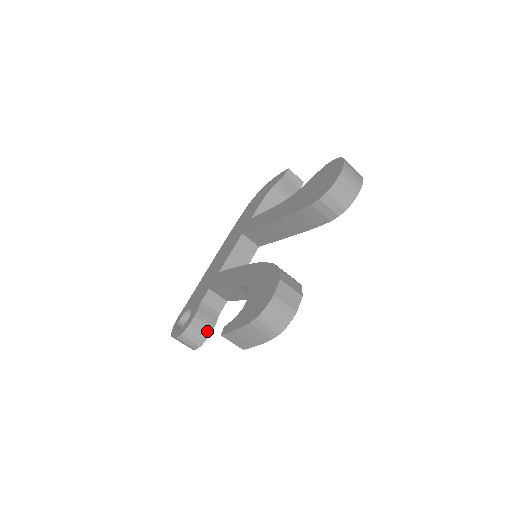
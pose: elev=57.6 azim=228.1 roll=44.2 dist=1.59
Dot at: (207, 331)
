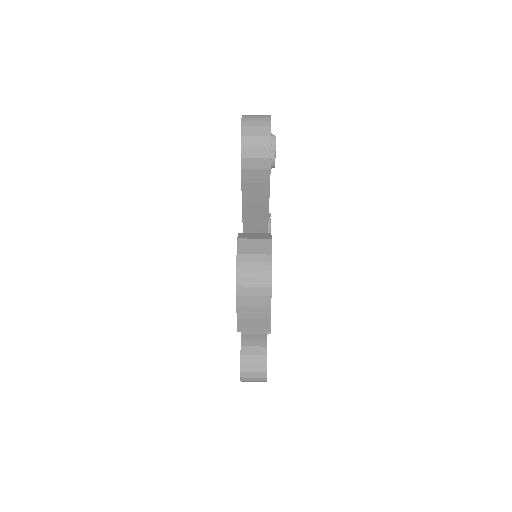
Dot at: (262, 353)
